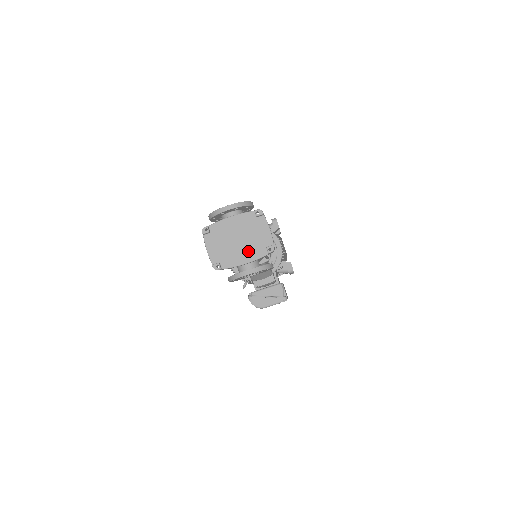
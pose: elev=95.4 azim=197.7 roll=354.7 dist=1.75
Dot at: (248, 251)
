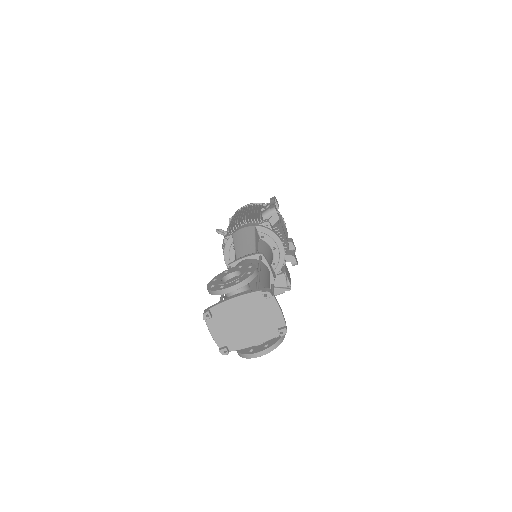
Dot at: (257, 333)
